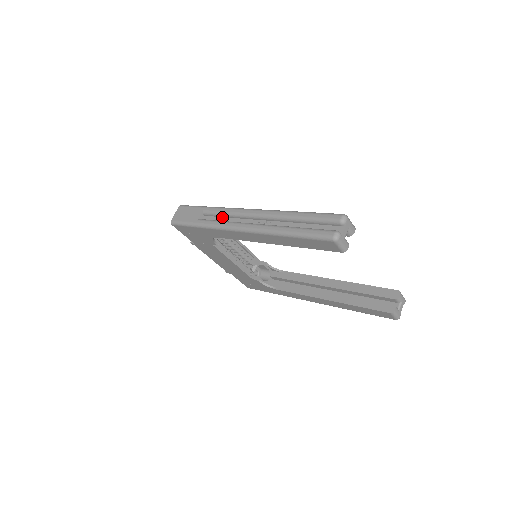
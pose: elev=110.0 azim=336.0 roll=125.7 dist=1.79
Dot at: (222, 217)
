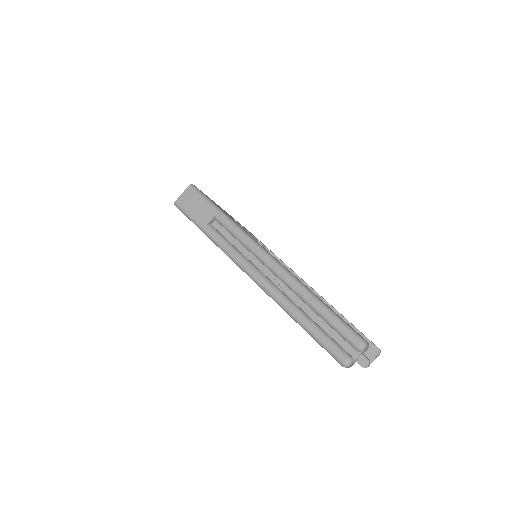
Dot at: (235, 238)
